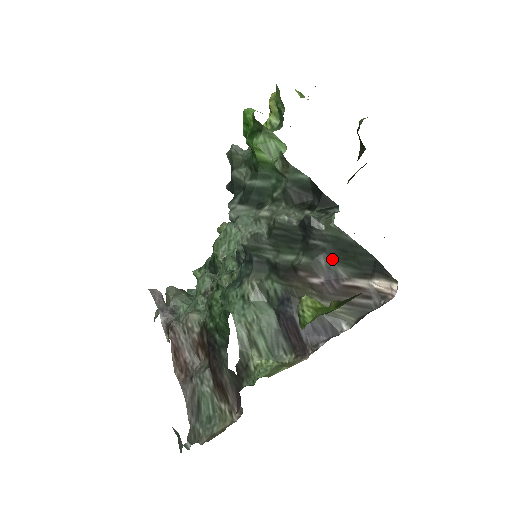
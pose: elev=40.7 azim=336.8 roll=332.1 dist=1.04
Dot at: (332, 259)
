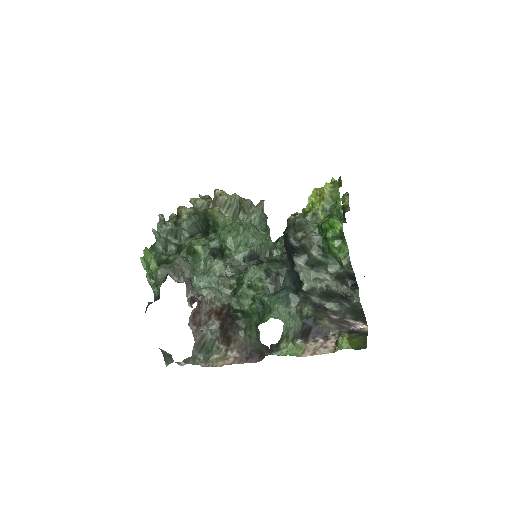
Dot at: (347, 311)
